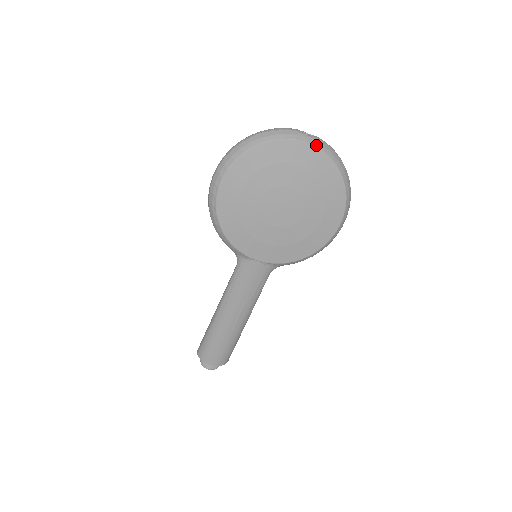
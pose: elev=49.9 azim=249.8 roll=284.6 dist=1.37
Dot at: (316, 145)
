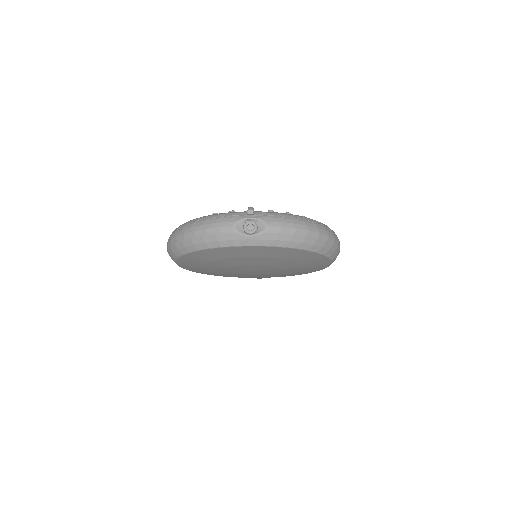
Dot at: (264, 244)
